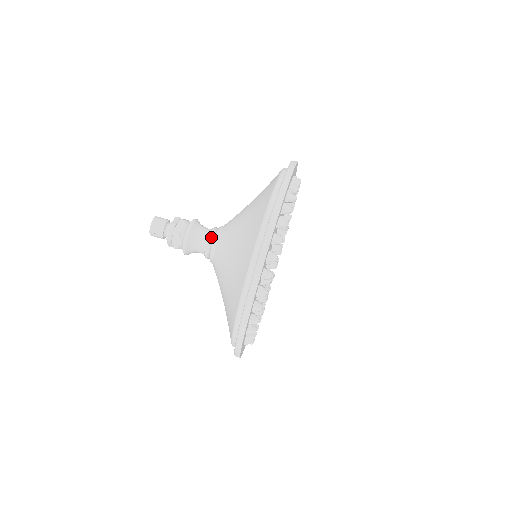
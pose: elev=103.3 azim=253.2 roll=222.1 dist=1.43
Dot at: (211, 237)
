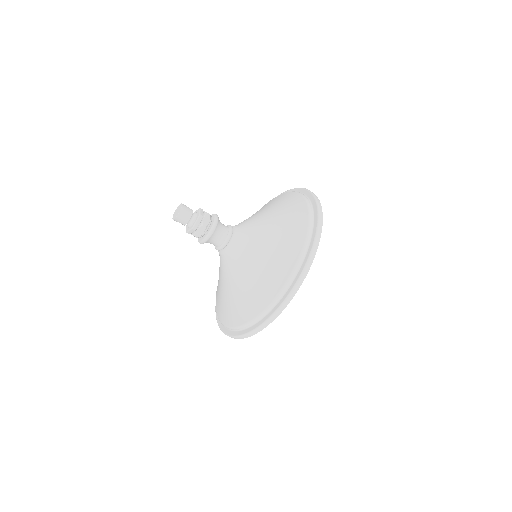
Dot at: (224, 247)
